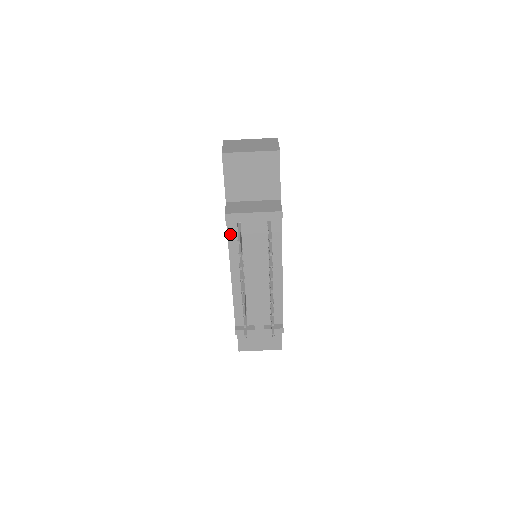
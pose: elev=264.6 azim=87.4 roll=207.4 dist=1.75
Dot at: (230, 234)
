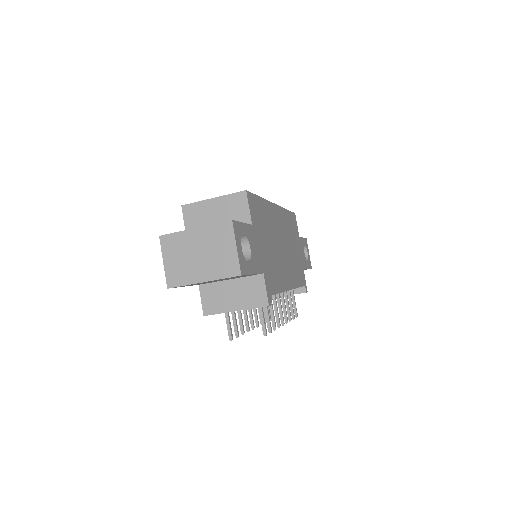
Dot at: occluded
